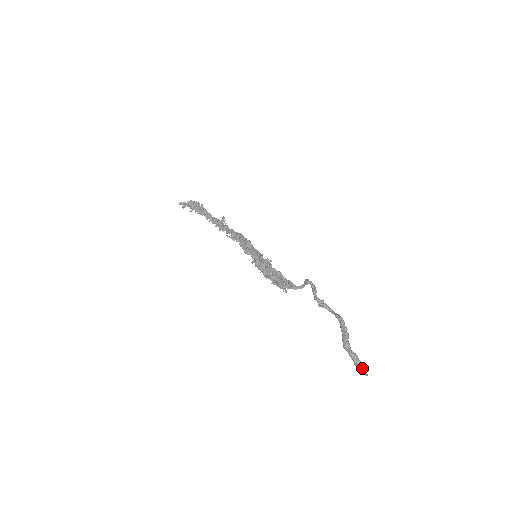
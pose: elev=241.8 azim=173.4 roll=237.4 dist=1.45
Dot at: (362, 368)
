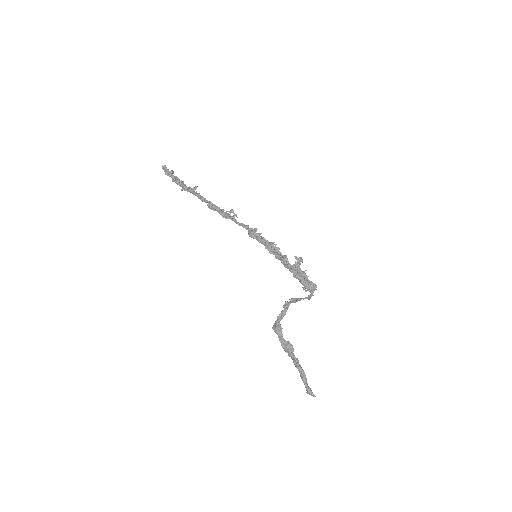
Dot at: (310, 389)
